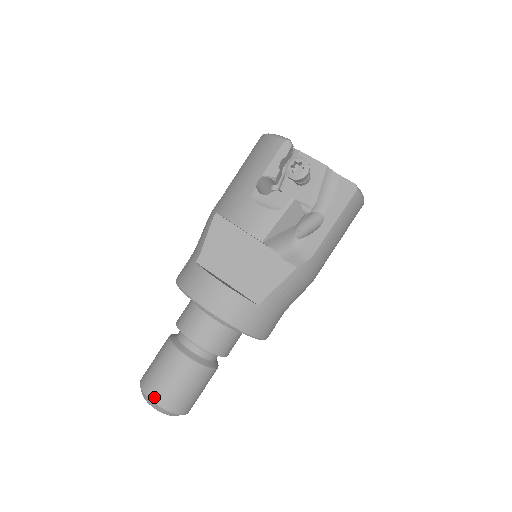
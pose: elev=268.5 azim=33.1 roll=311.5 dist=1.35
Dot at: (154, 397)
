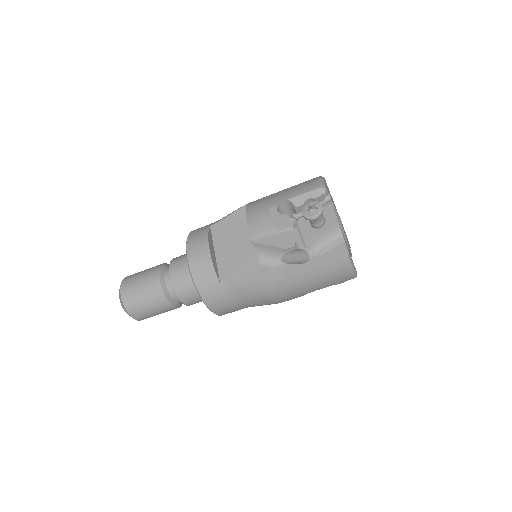
Dot at: (123, 290)
